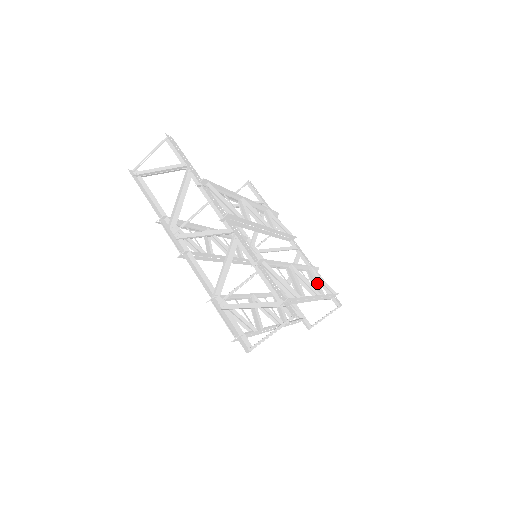
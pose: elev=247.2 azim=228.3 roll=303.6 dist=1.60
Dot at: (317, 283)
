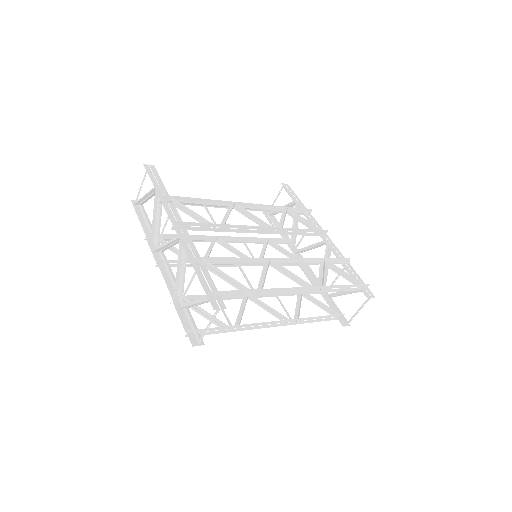
Dot at: (323, 275)
